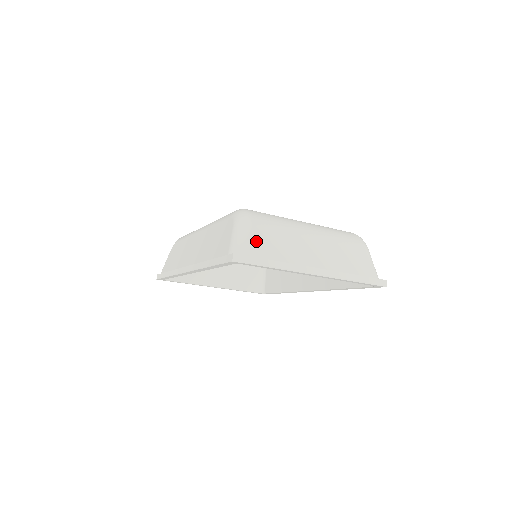
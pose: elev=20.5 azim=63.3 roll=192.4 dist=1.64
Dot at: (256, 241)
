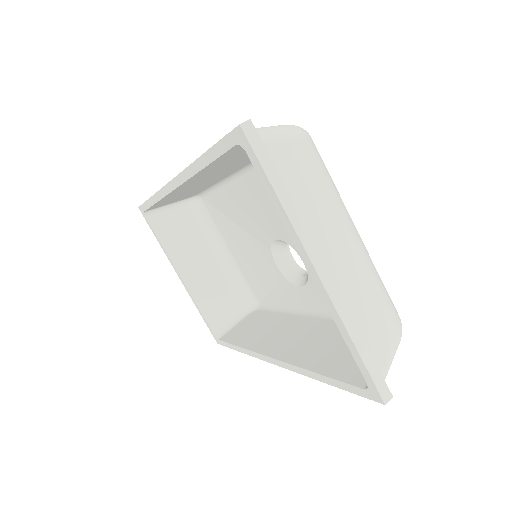
Dot at: (289, 153)
